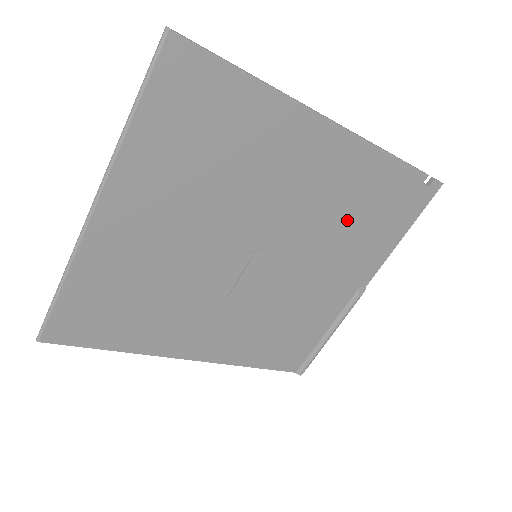
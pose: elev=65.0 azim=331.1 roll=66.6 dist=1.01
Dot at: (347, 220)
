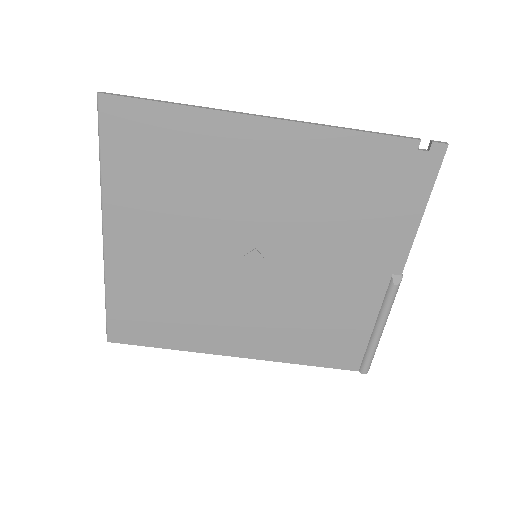
Dot at: (338, 207)
